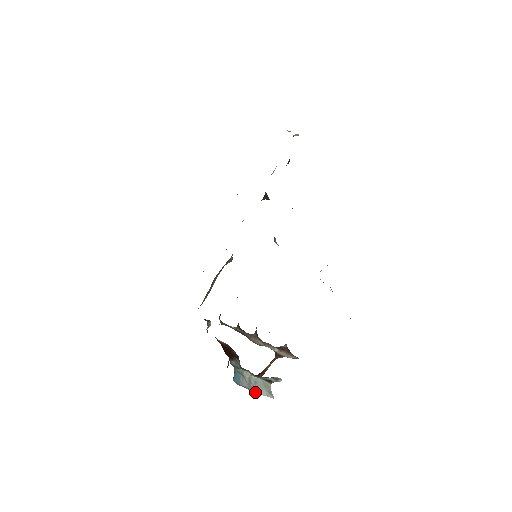
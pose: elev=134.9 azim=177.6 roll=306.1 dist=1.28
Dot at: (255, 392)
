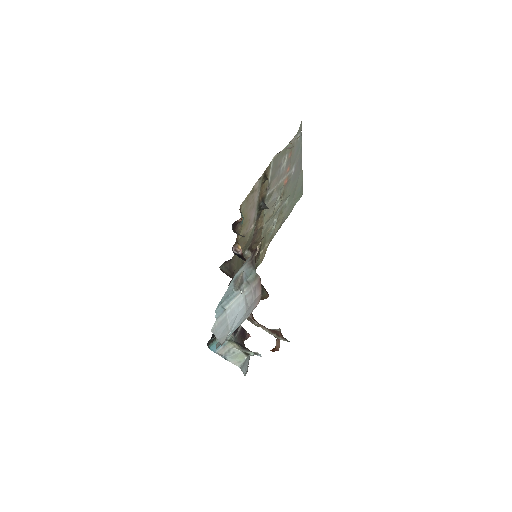
Dot at: (226, 359)
